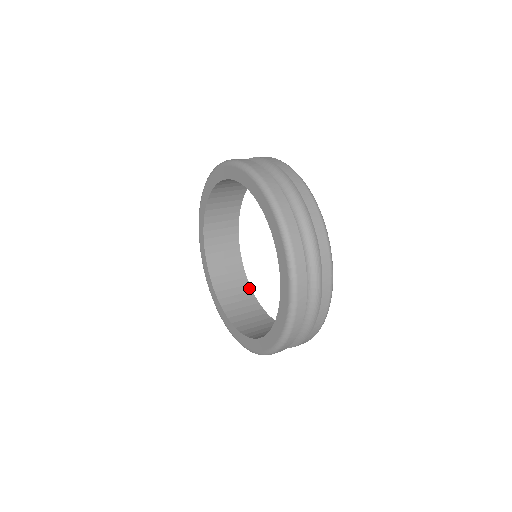
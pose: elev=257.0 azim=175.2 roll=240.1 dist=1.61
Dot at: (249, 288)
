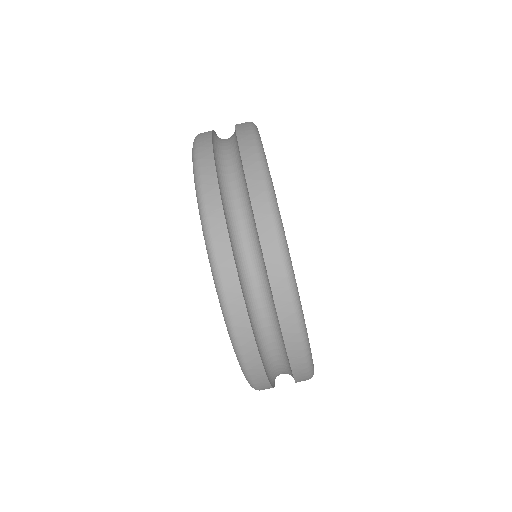
Dot at: occluded
